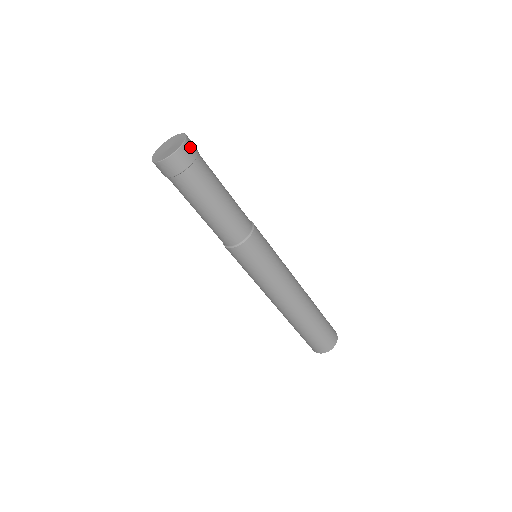
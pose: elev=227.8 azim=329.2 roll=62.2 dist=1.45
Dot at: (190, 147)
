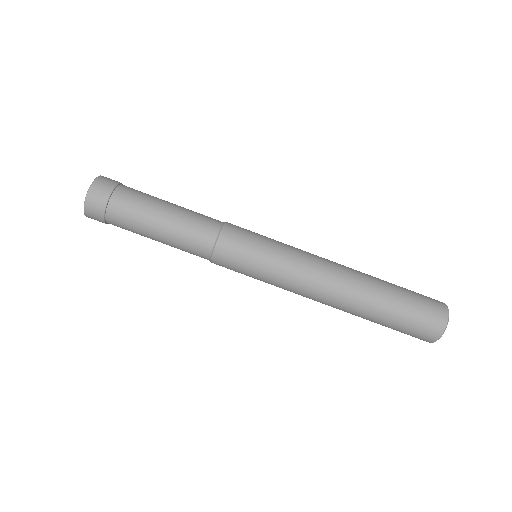
Dot at: (108, 179)
